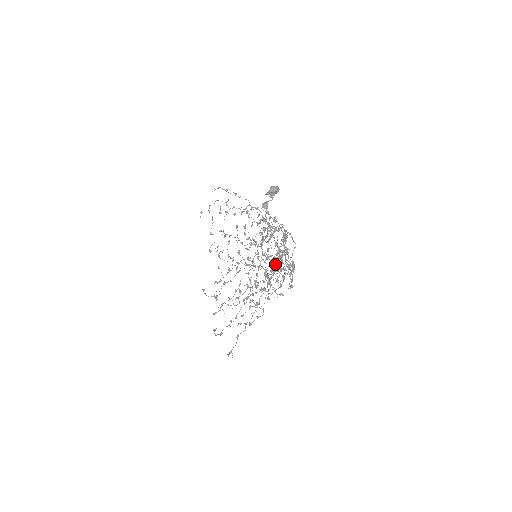
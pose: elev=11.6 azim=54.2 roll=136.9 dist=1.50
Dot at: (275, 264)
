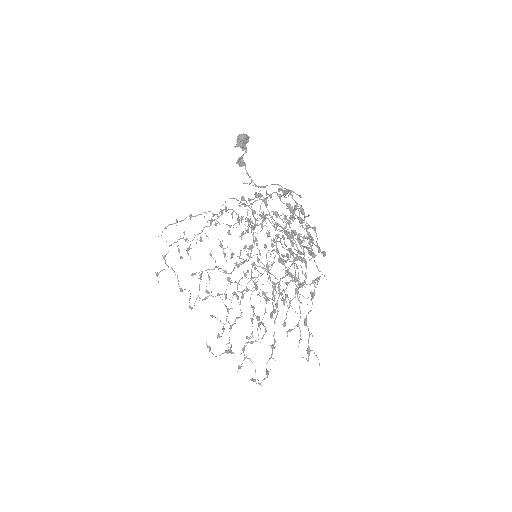
Dot at: occluded
